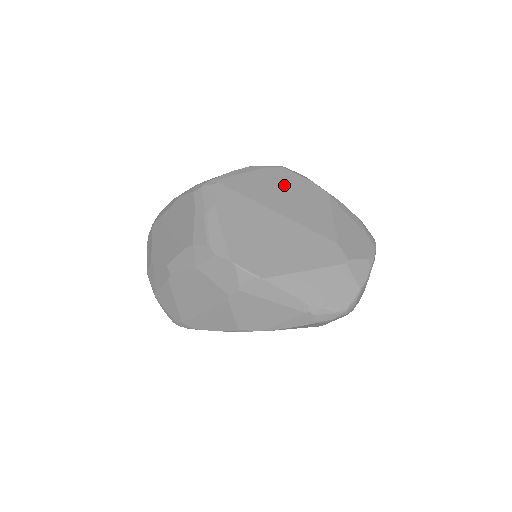
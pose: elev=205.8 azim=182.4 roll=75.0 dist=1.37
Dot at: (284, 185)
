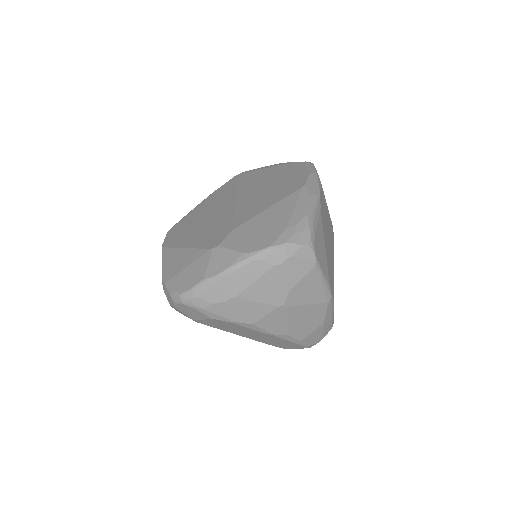
Dot at: (278, 177)
